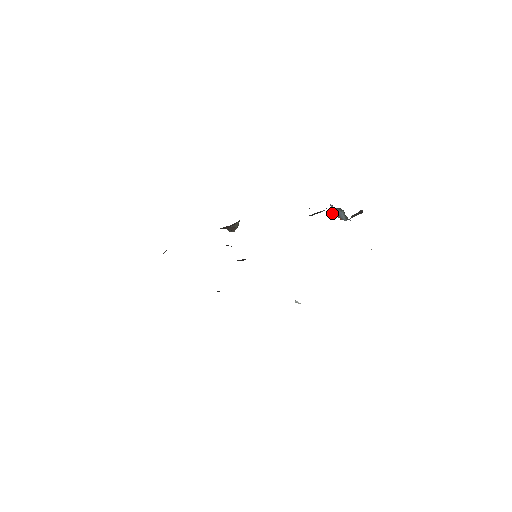
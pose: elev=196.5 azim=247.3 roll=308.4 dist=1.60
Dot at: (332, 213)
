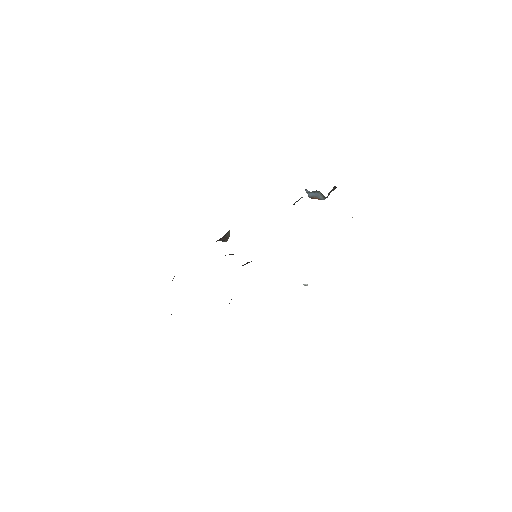
Dot at: (309, 197)
